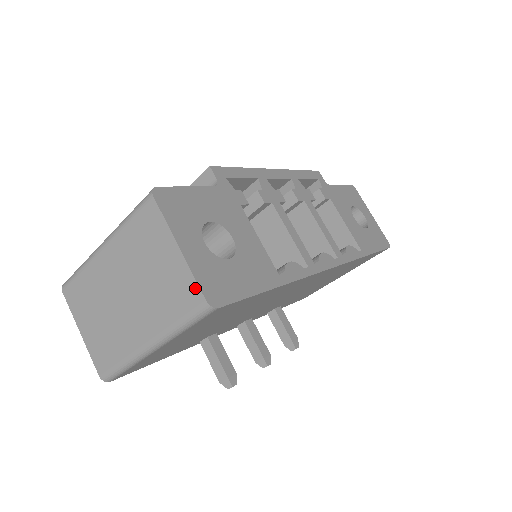
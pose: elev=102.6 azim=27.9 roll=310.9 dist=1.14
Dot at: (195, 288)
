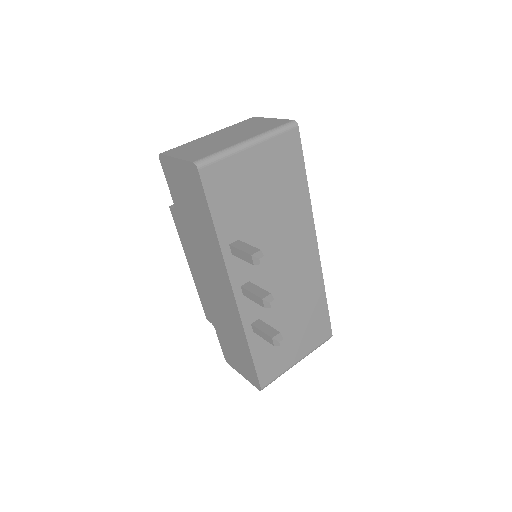
Dot at: (285, 120)
